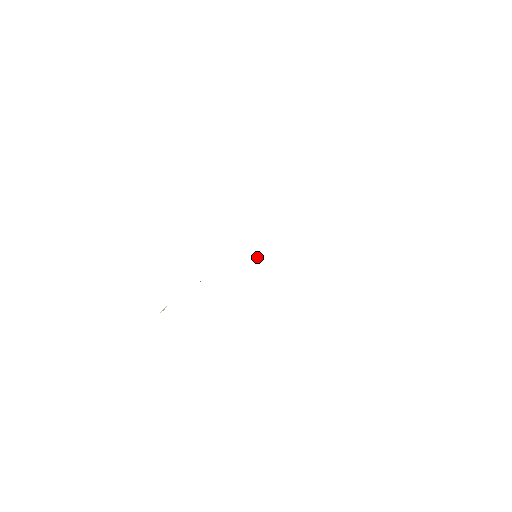
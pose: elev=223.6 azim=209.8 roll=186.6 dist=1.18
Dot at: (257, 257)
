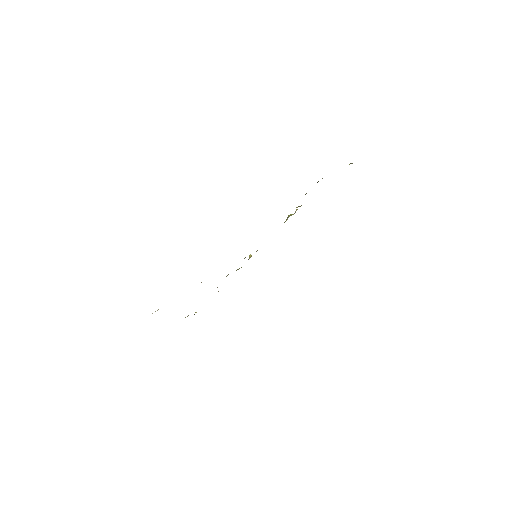
Dot at: (250, 254)
